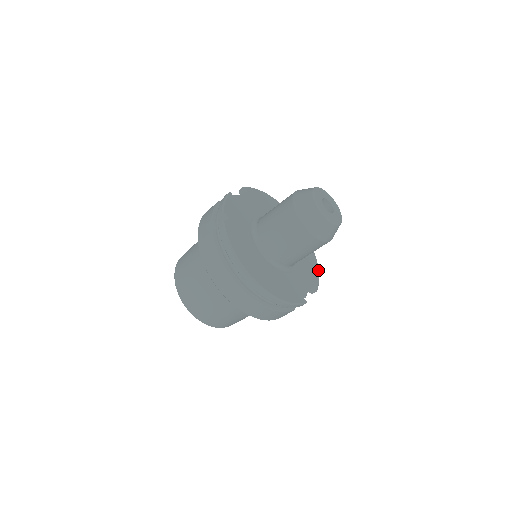
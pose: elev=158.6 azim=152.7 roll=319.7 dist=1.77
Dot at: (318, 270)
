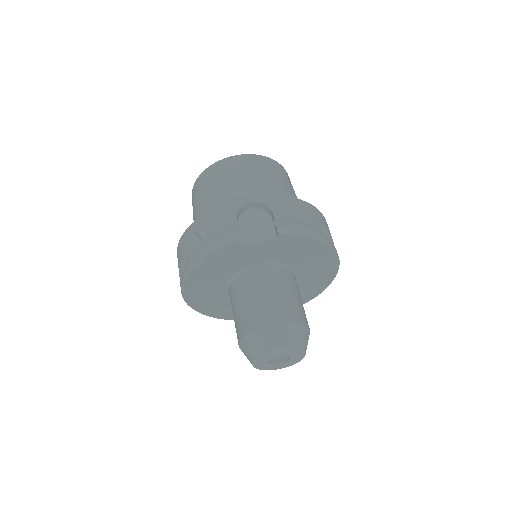
Dot at: (306, 302)
